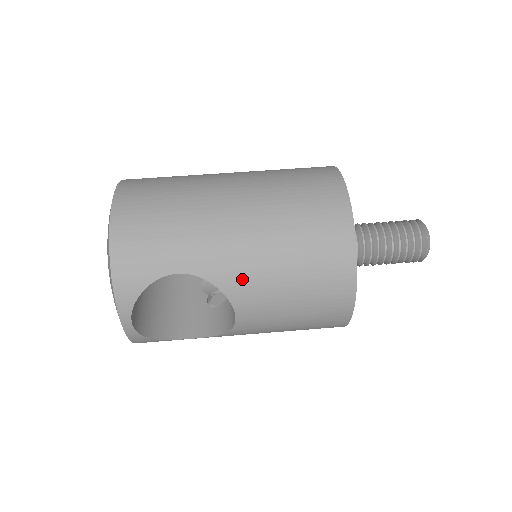
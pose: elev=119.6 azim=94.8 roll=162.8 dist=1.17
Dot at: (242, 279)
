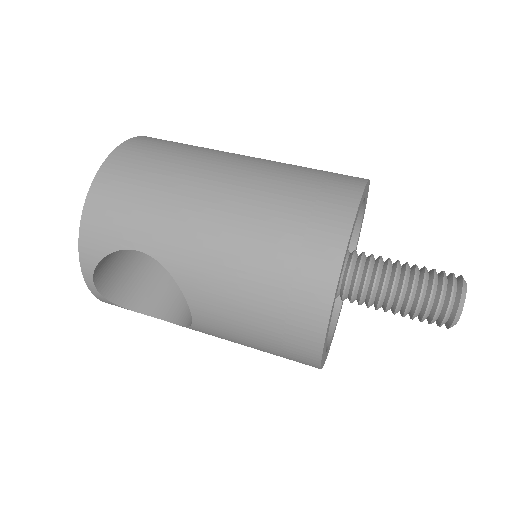
Dot at: (200, 279)
